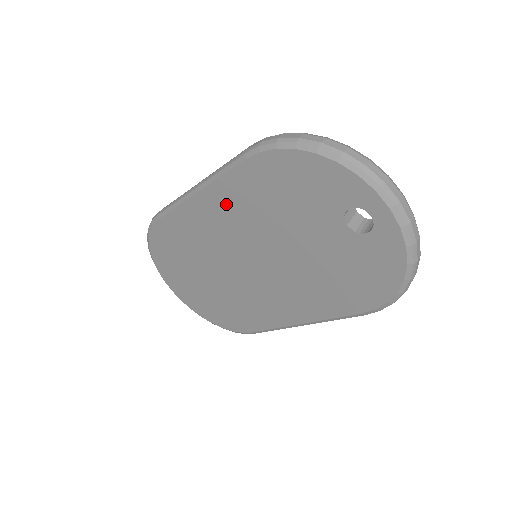
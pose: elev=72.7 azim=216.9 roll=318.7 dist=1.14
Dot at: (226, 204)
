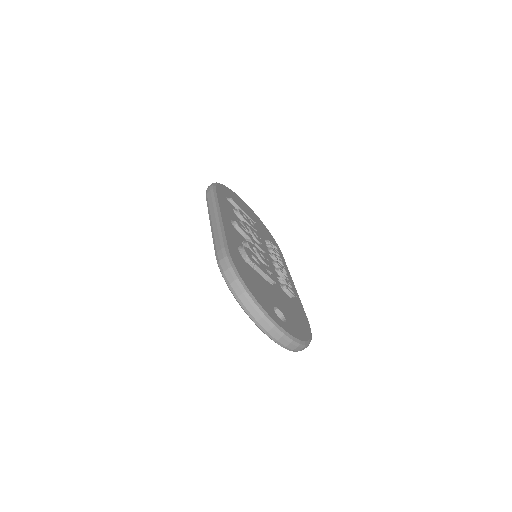
Dot at: occluded
